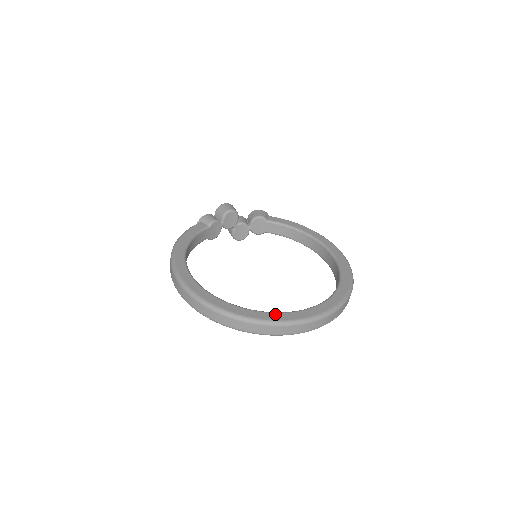
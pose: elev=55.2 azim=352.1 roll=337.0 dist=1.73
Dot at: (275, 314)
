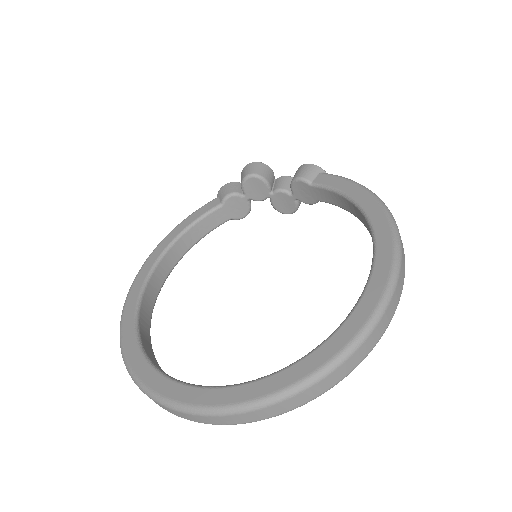
Dot at: (176, 386)
